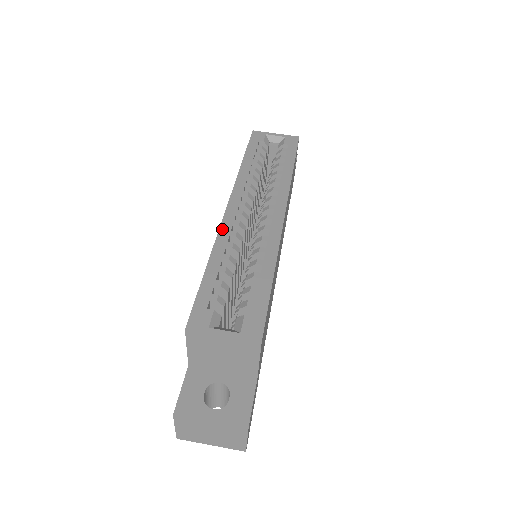
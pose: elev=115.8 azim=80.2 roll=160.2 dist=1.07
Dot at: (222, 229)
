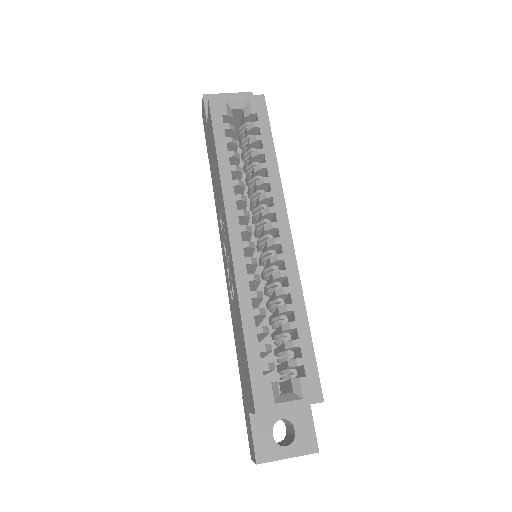
Dot at: (238, 275)
